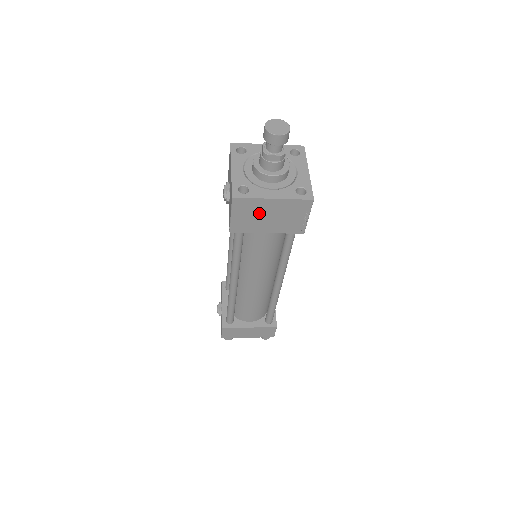
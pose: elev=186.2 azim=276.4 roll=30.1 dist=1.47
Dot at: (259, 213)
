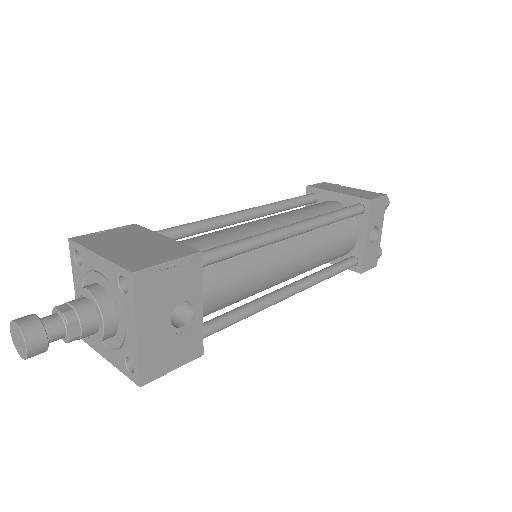
Dot at: occluded
